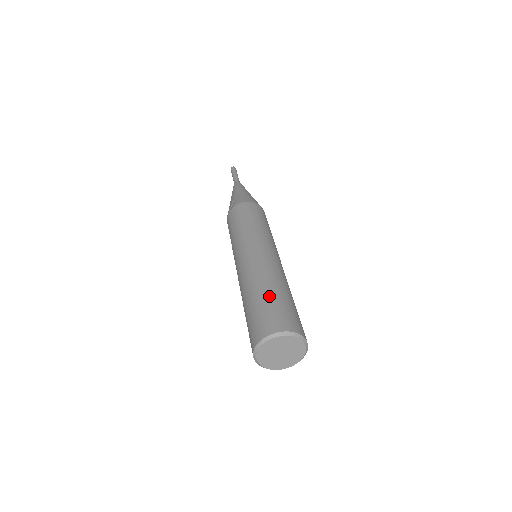
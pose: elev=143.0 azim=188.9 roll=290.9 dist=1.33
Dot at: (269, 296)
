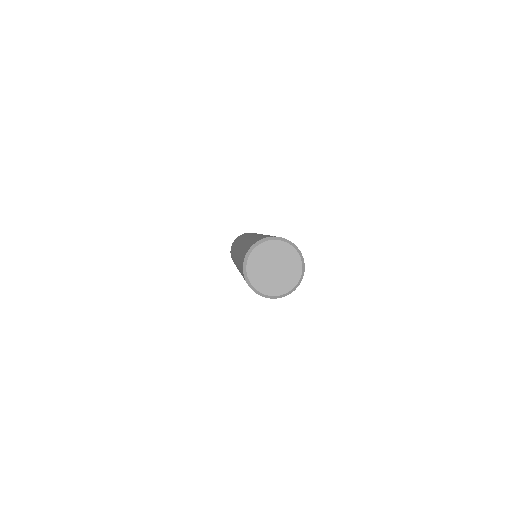
Dot at: (254, 238)
